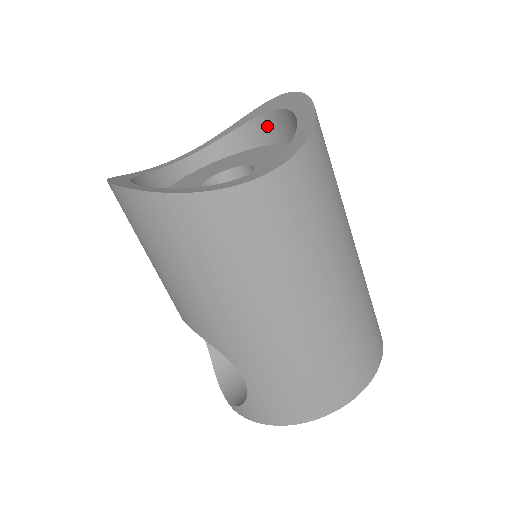
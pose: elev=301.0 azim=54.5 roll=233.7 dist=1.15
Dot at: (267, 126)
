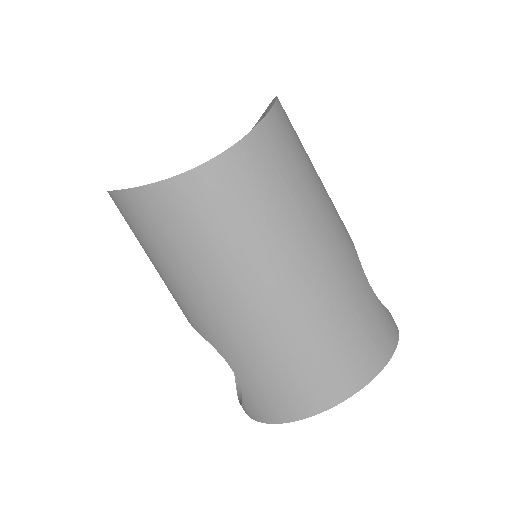
Dot at: occluded
